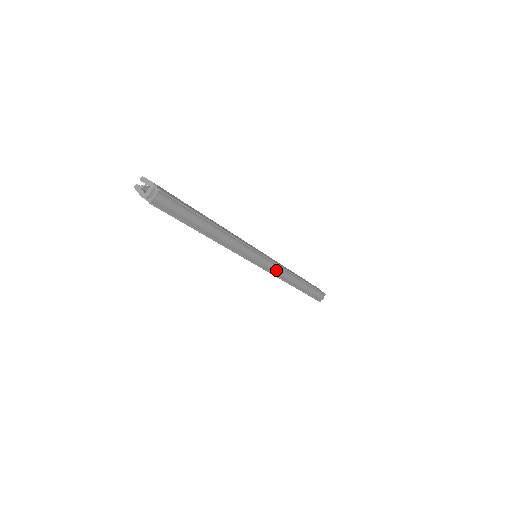
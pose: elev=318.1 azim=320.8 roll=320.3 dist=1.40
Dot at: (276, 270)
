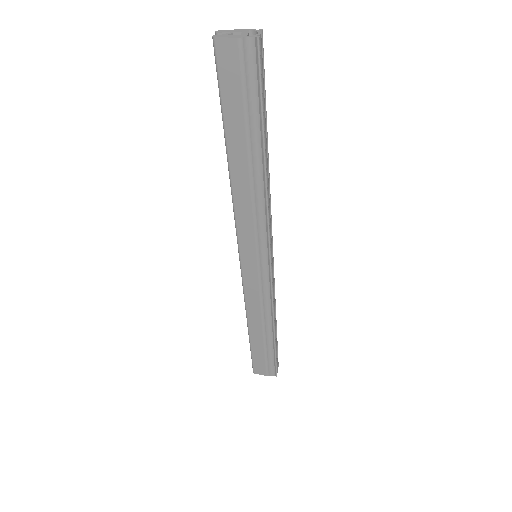
Dot at: (273, 282)
